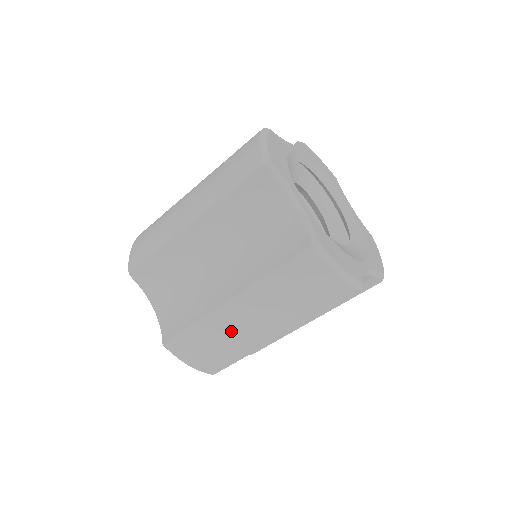
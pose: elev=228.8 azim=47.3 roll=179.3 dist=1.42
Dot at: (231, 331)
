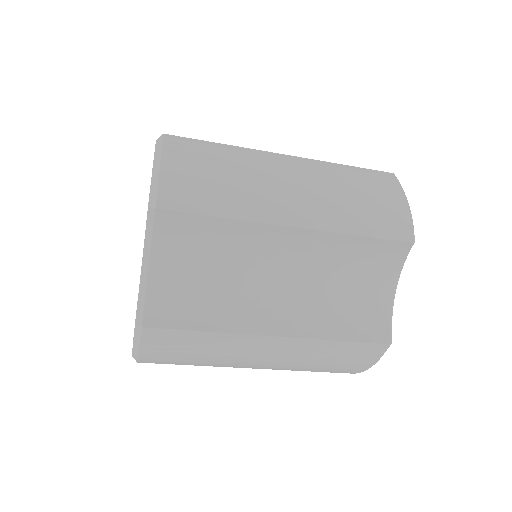
Dot at: (234, 355)
